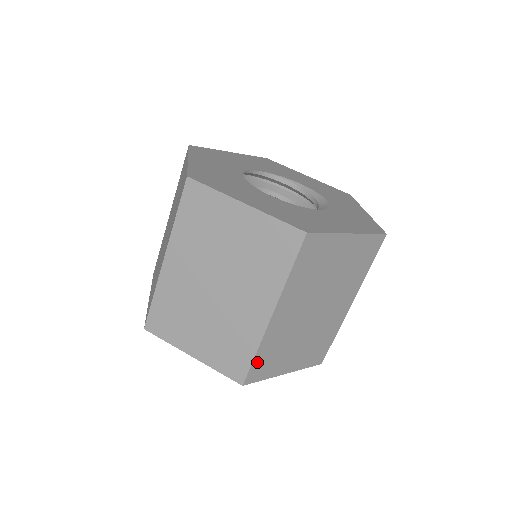
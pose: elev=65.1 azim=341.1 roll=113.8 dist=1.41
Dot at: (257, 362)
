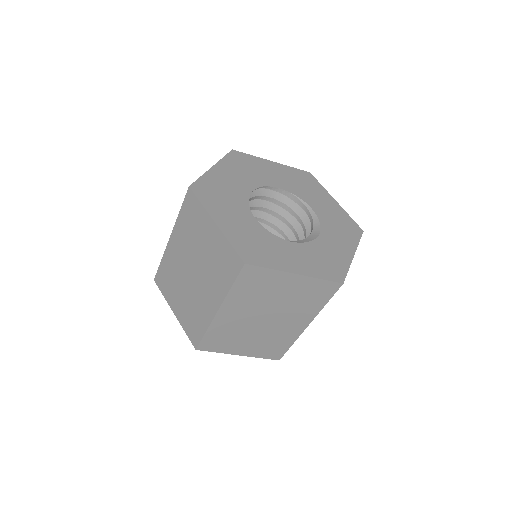
Dot at: (208, 338)
